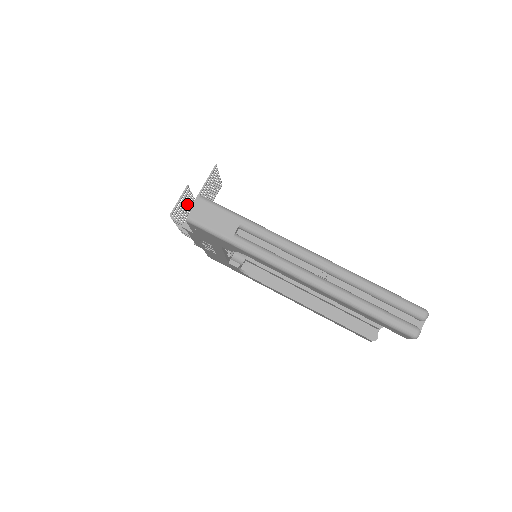
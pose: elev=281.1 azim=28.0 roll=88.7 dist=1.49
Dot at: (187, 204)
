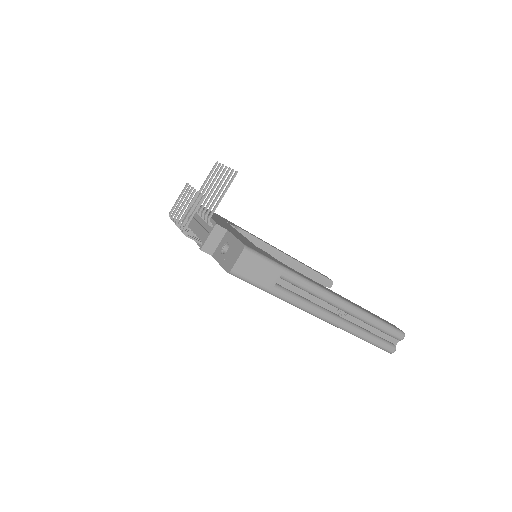
Dot at: (189, 201)
